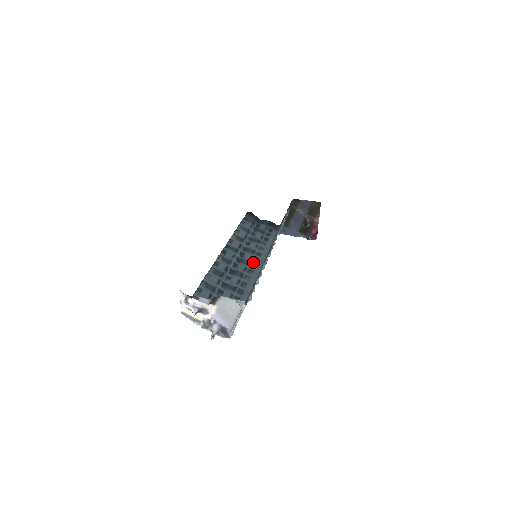
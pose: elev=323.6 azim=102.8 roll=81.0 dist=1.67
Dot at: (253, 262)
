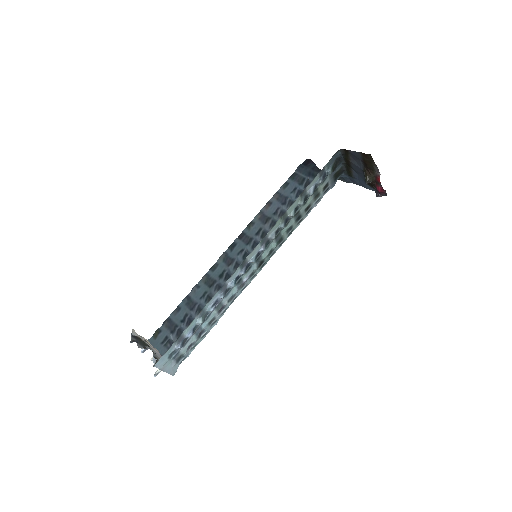
Dot at: occluded
